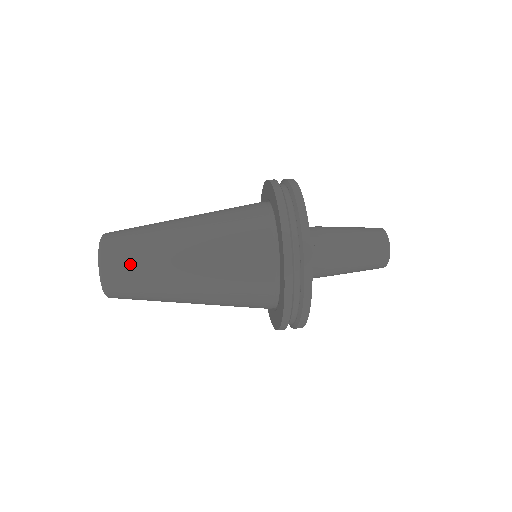
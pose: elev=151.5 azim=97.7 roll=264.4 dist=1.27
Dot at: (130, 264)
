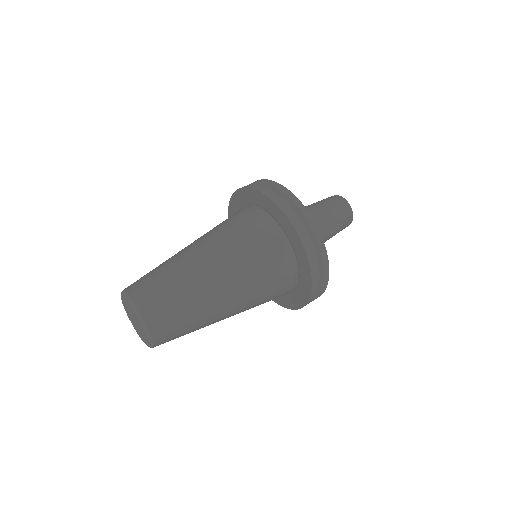
Dot at: (178, 324)
